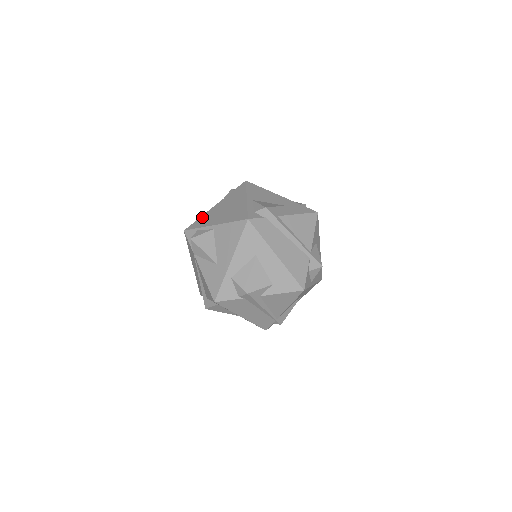
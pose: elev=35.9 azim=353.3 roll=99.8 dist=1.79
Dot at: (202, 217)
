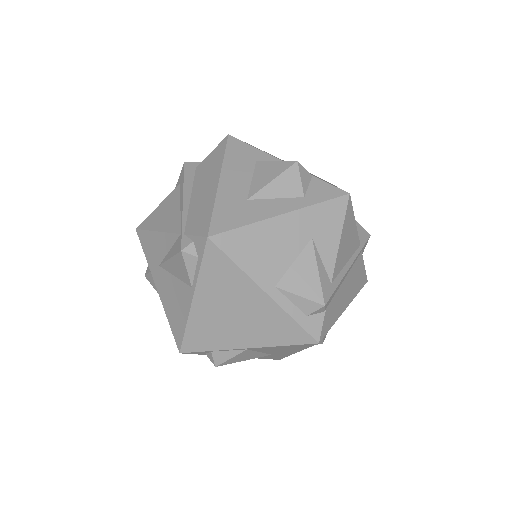
Dot at: (192, 329)
